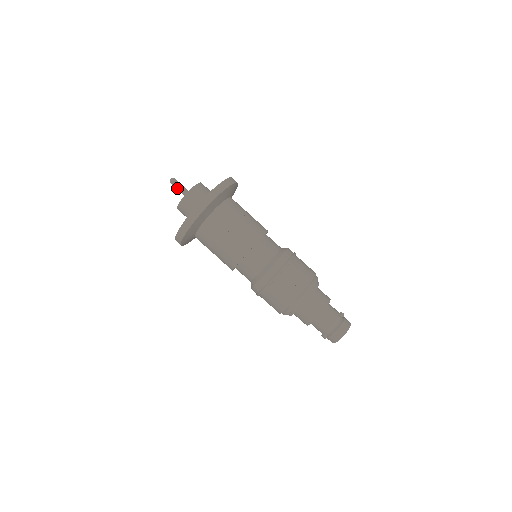
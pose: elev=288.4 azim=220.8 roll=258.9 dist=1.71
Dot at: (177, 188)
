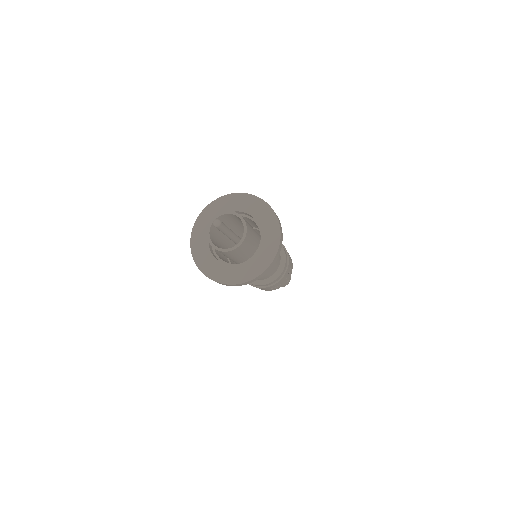
Dot at: (218, 229)
